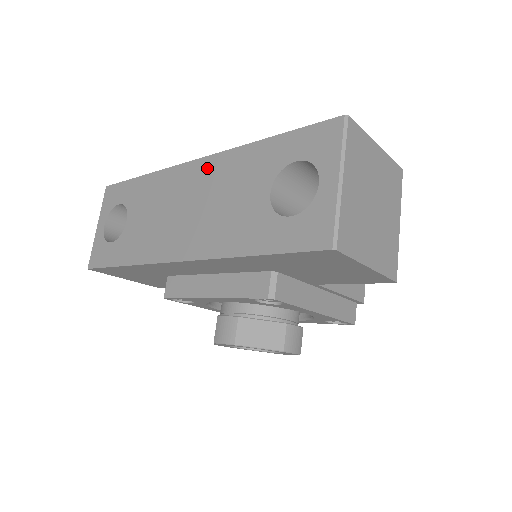
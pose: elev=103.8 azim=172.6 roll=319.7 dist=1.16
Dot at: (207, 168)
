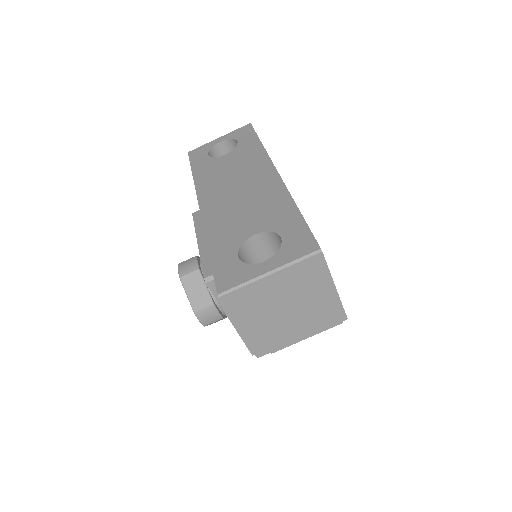
Dot at: (271, 182)
